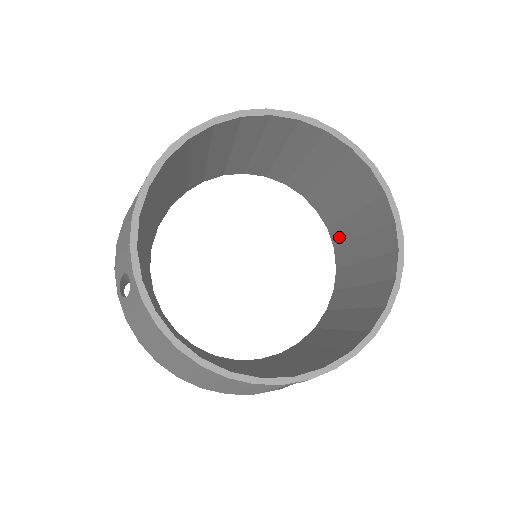
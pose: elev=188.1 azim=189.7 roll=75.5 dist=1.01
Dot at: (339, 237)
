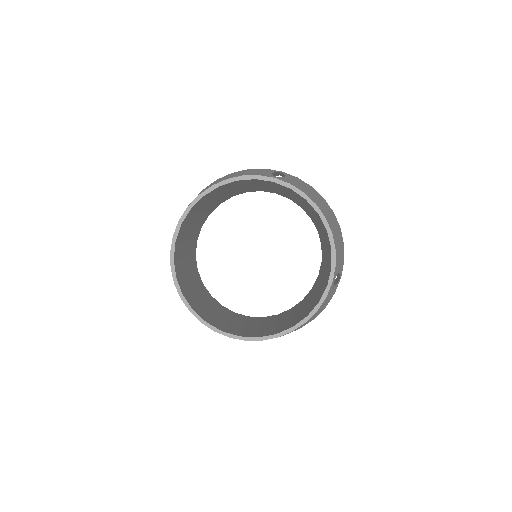
Dot at: occluded
